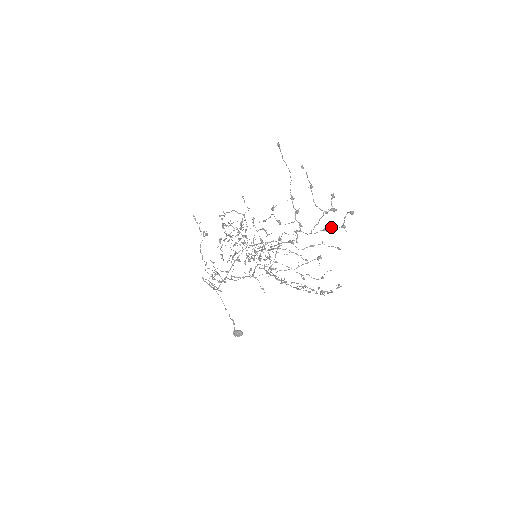
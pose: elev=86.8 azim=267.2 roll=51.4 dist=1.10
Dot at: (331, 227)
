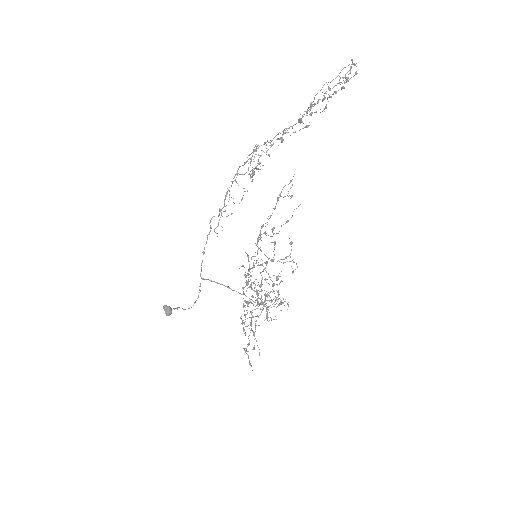
Dot at: (335, 91)
